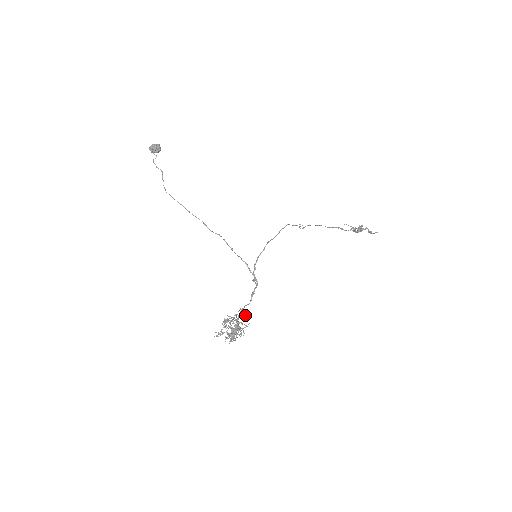
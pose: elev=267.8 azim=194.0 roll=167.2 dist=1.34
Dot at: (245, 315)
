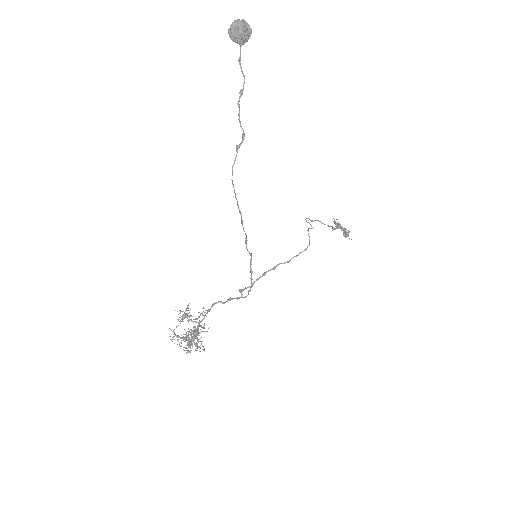
Dot at: occluded
